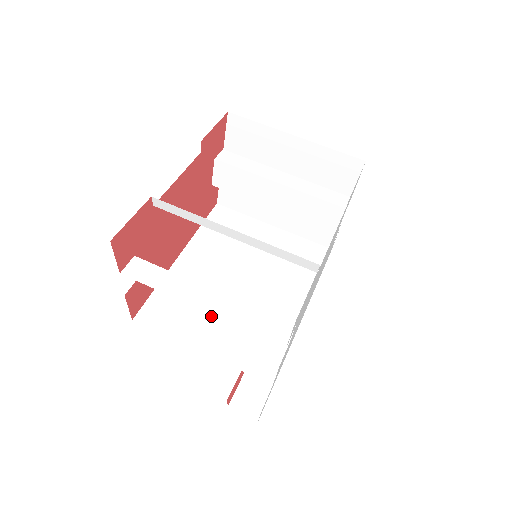
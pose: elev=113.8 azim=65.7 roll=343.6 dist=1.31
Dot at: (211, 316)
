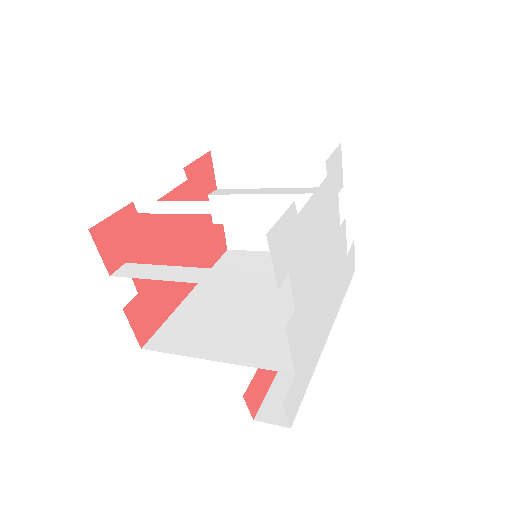
Dot at: (223, 330)
